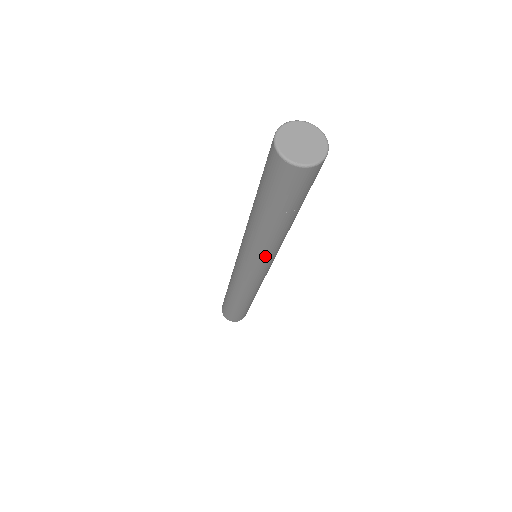
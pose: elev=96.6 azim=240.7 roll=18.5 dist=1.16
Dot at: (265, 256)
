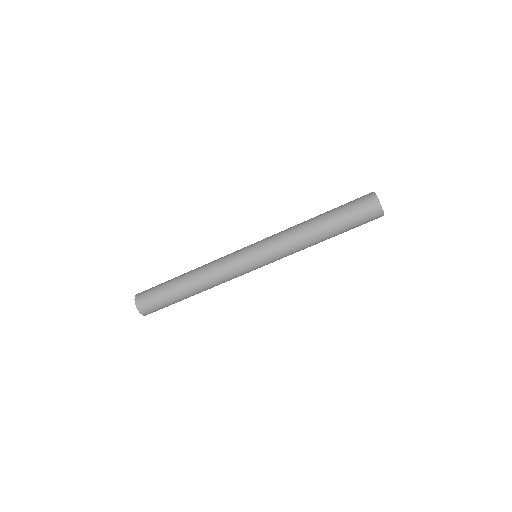
Dot at: (279, 240)
